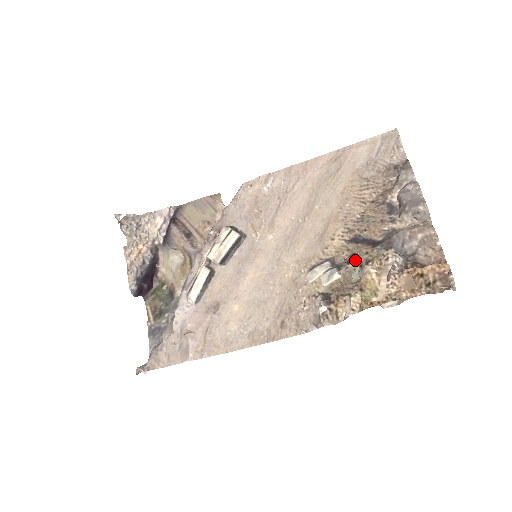
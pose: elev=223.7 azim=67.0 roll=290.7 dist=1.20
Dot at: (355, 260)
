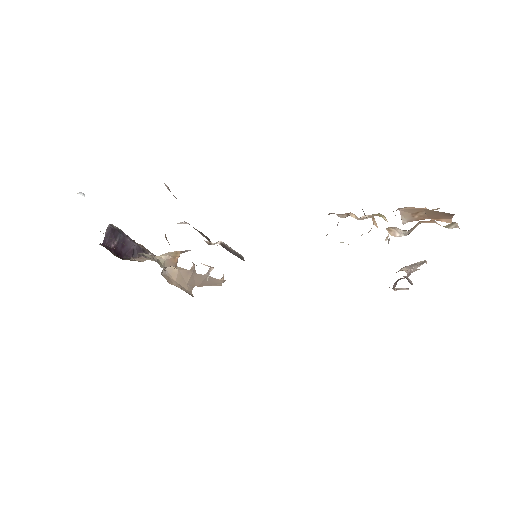
Dot at: occluded
